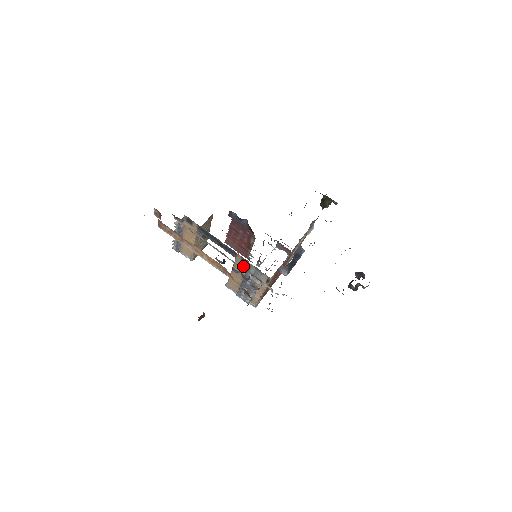
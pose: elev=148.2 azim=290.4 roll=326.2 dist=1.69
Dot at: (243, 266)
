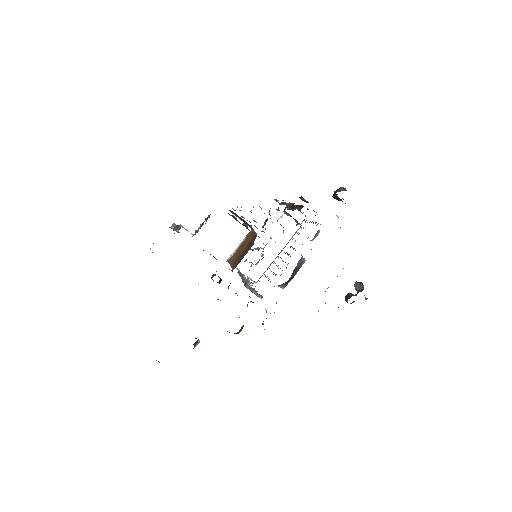
Dot at: occluded
